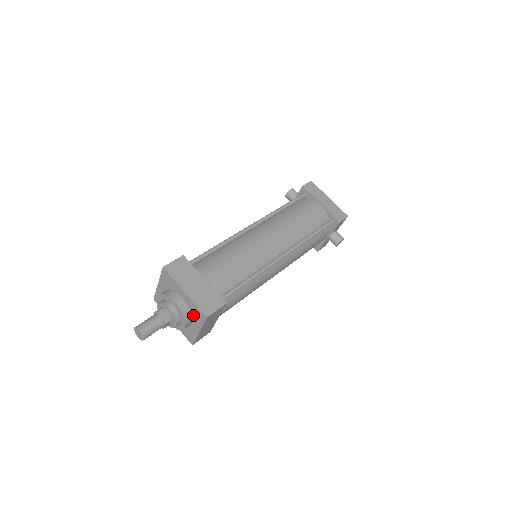
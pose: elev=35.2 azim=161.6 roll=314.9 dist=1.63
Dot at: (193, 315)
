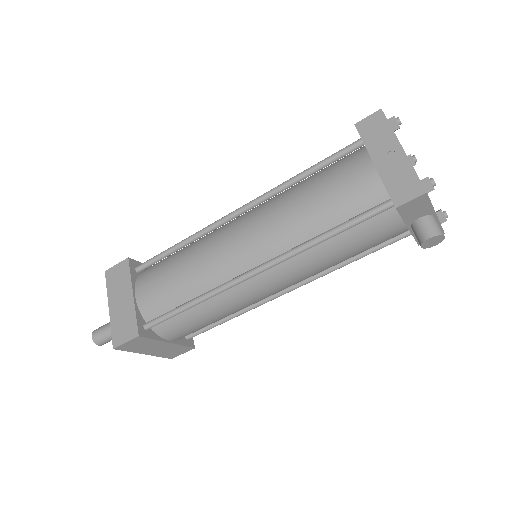
Dot at: occluded
